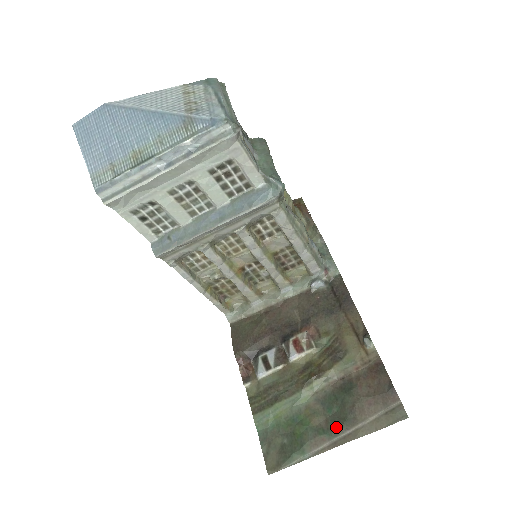
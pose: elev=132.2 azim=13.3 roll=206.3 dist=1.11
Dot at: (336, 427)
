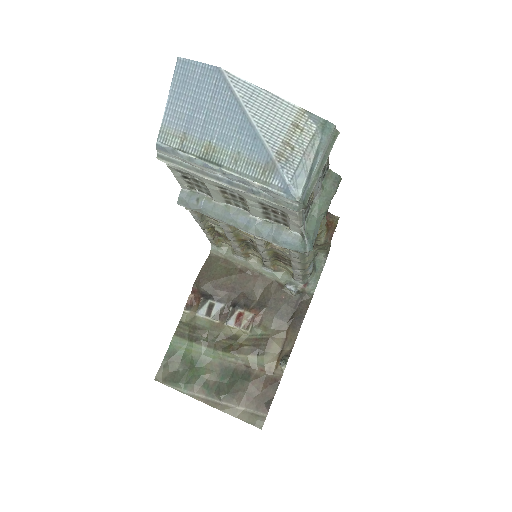
Dot at: (217, 393)
